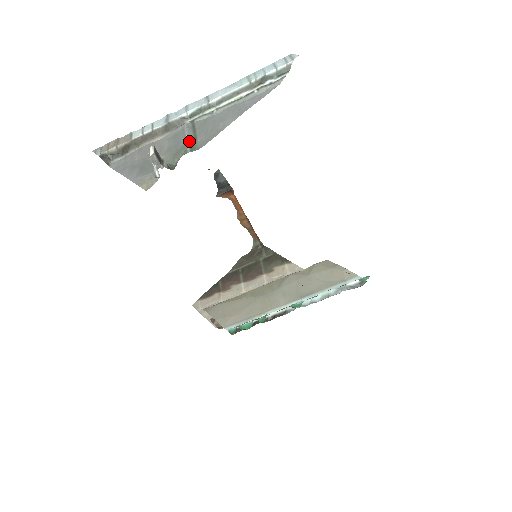
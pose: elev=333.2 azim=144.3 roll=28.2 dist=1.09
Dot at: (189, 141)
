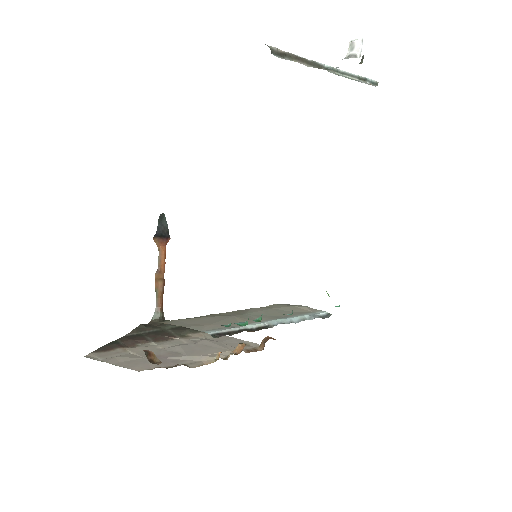
Dot at: occluded
